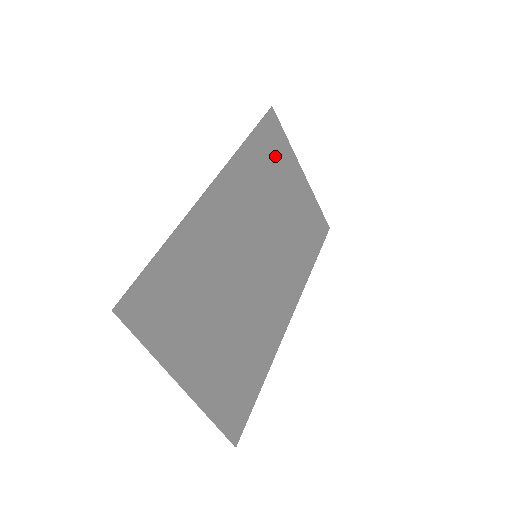
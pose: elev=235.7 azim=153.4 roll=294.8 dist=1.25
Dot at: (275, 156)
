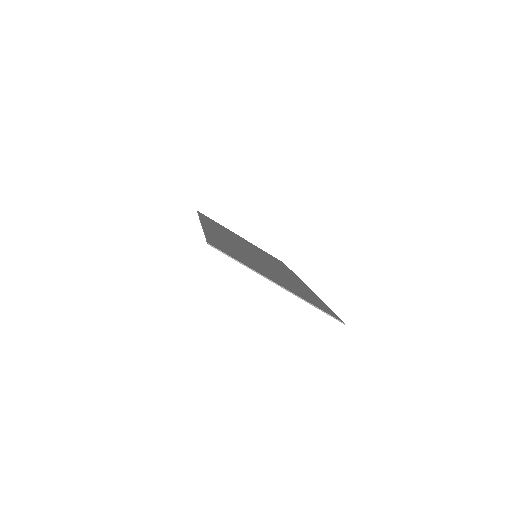
Dot at: occluded
